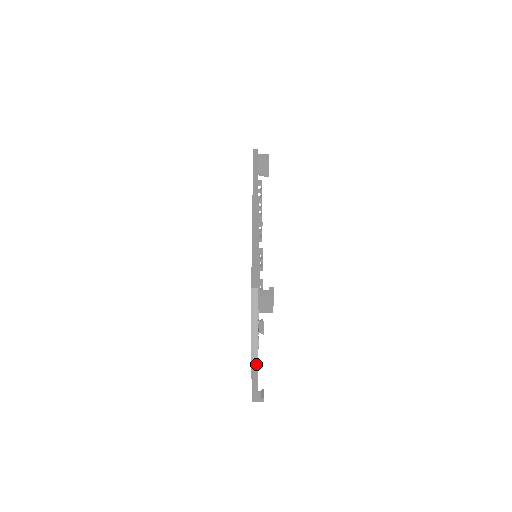
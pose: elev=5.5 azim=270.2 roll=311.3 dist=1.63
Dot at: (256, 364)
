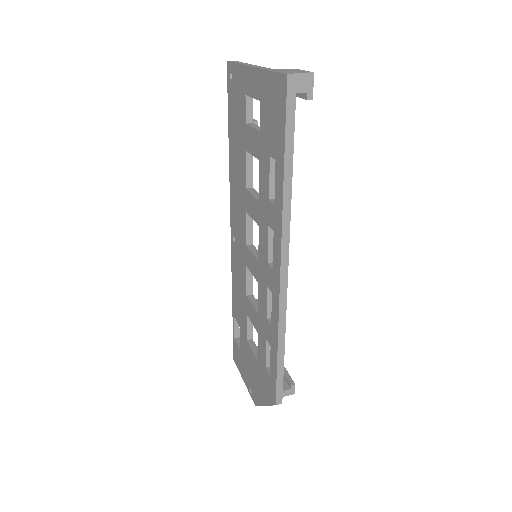
Dot at: occluded
